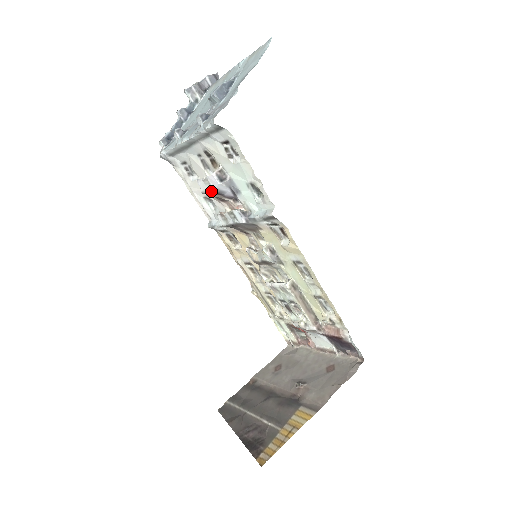
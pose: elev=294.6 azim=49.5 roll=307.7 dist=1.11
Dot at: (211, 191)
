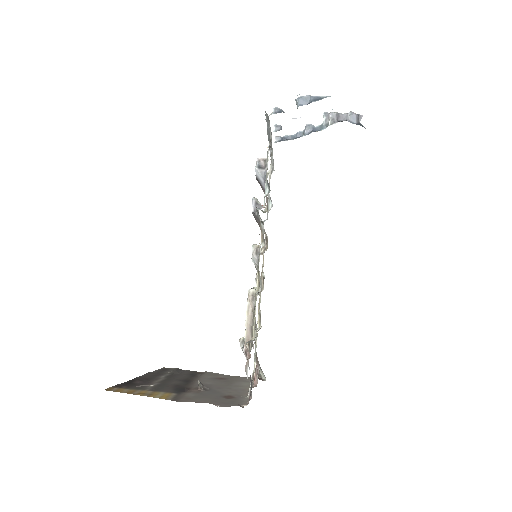
Dot at: (256, 177)
